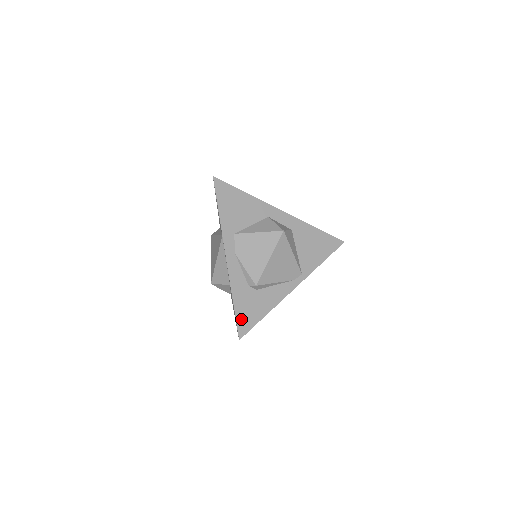
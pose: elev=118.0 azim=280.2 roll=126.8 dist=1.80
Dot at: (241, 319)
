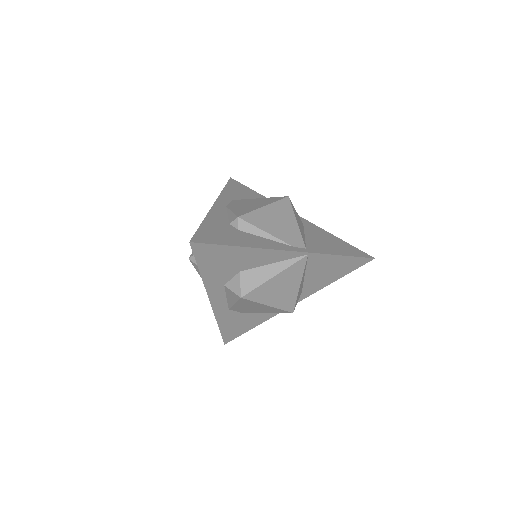
Dot at: (204, 234)
